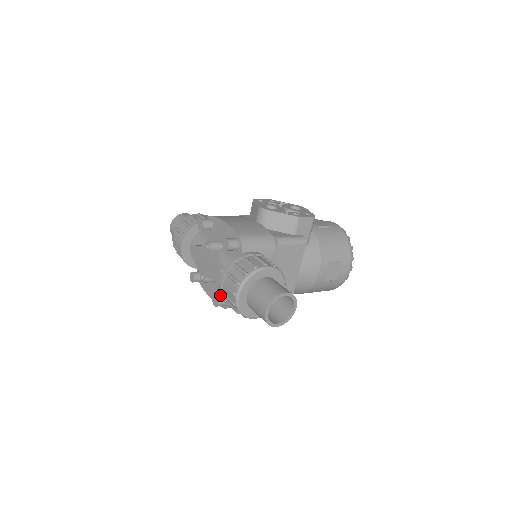
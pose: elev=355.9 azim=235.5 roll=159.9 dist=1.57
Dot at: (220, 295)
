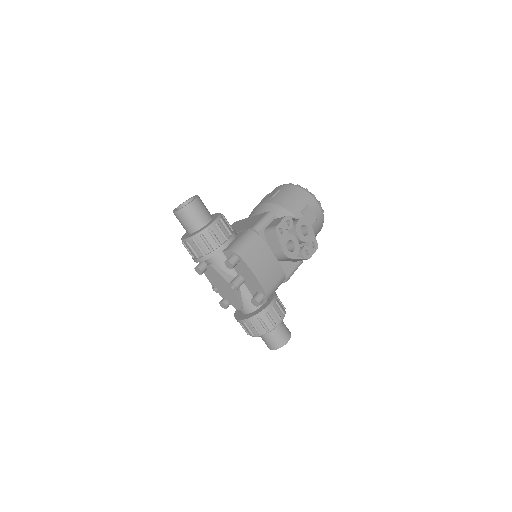
Dot at: occluded
